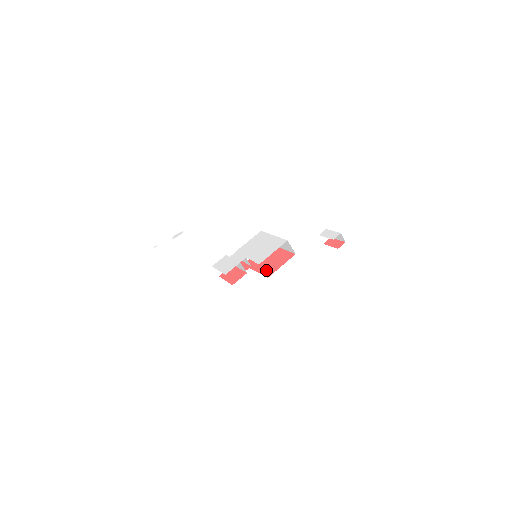
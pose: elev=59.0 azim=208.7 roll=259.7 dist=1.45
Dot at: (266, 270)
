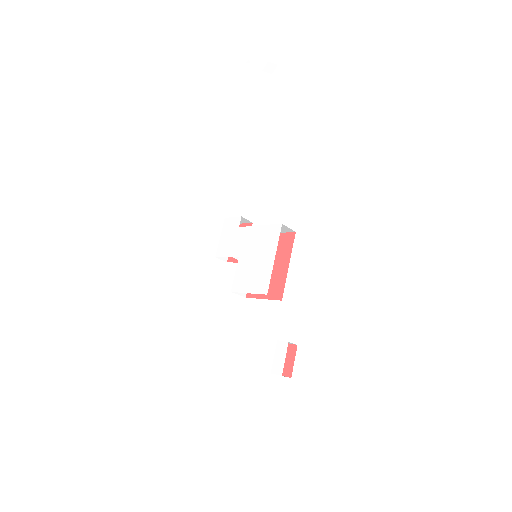
Dot at: occluded
